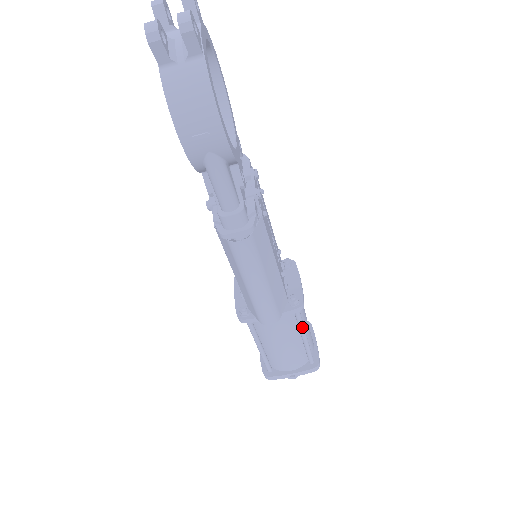
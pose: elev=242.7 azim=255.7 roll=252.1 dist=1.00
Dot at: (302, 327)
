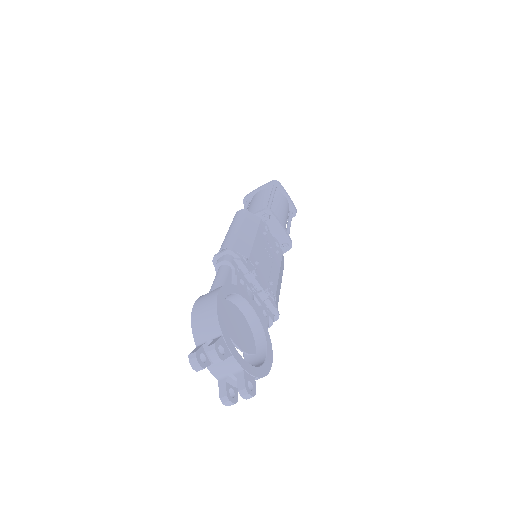
Dot at: occluded
